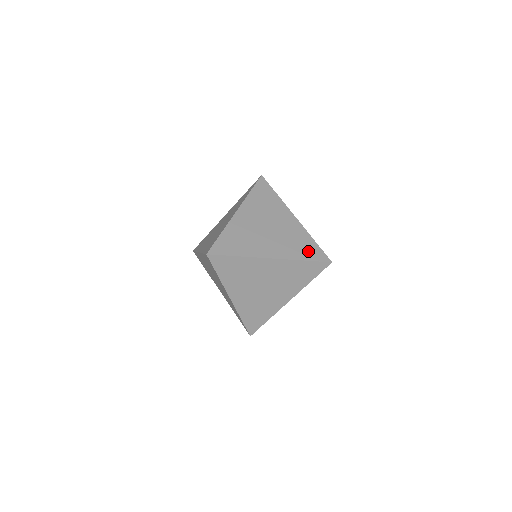
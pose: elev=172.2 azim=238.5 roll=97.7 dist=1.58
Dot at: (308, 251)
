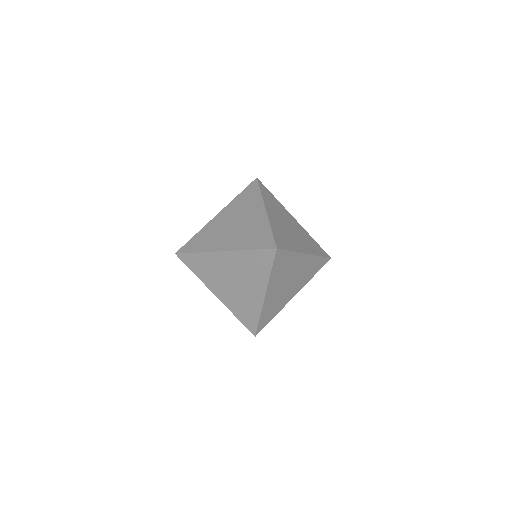
Dot at: (317, 248)
